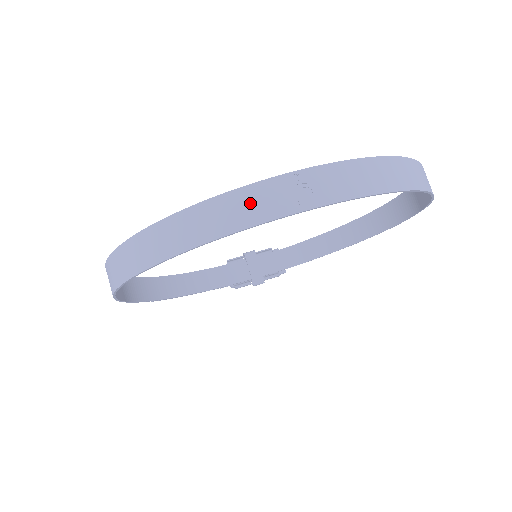
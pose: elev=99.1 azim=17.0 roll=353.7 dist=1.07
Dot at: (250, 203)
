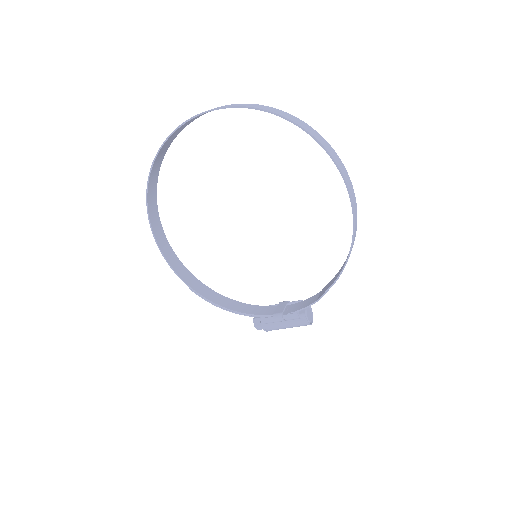
Dot at: (186, 123)
